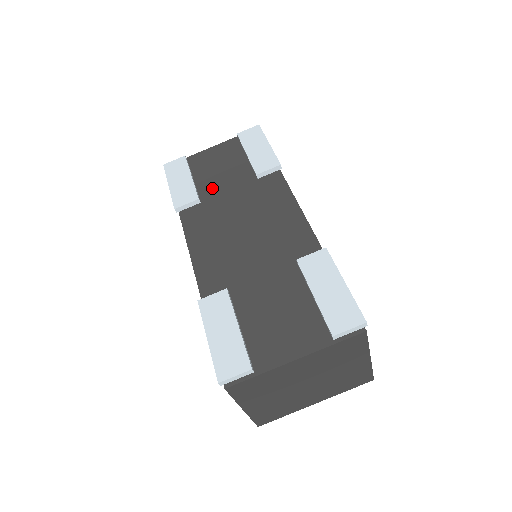
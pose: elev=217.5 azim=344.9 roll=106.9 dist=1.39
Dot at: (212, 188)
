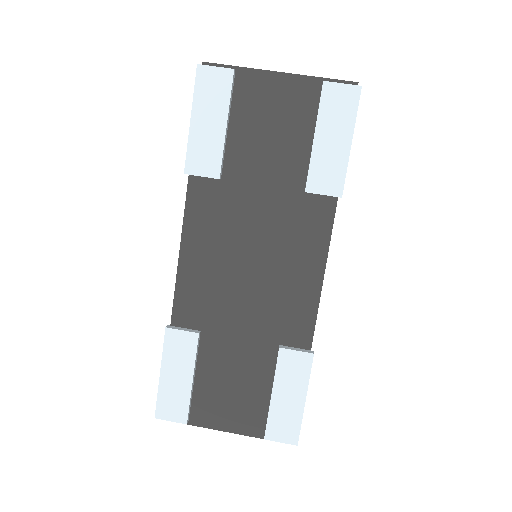
Dot at: (244, 164)
